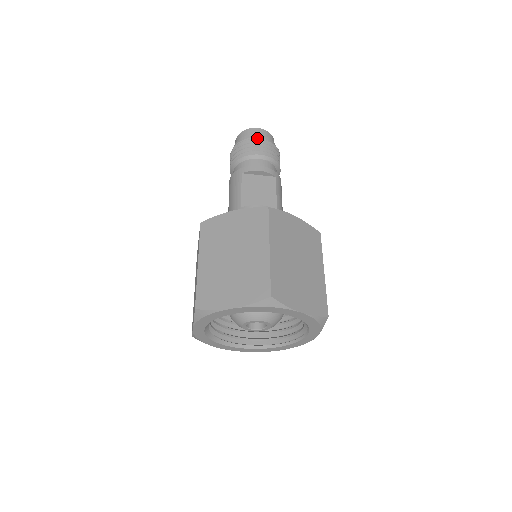
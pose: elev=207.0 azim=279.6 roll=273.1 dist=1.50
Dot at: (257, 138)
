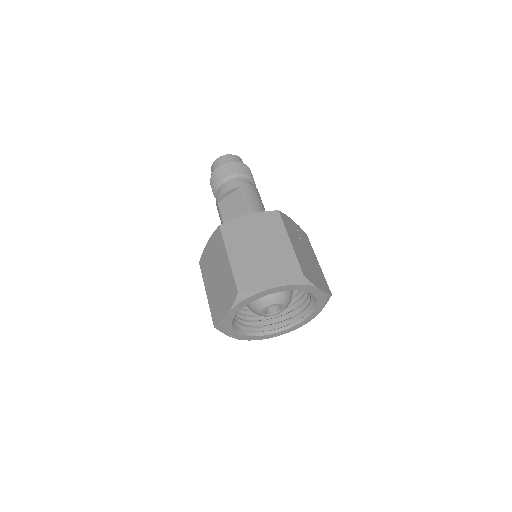
Dot at: (217, 168)
